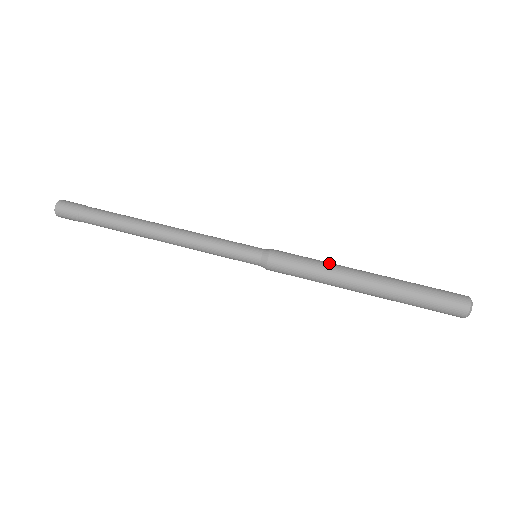
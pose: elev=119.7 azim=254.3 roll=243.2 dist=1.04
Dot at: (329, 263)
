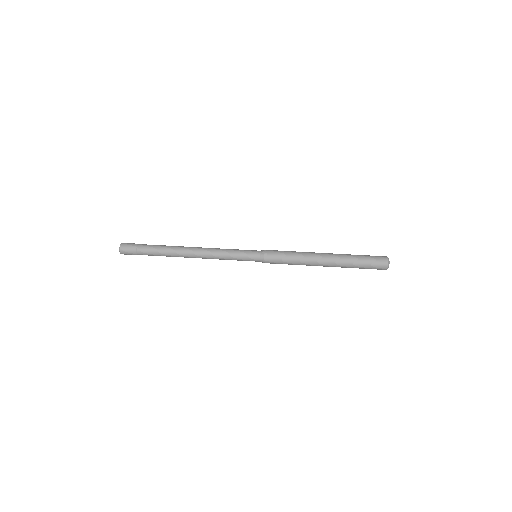
Dot at: (302, 252)
